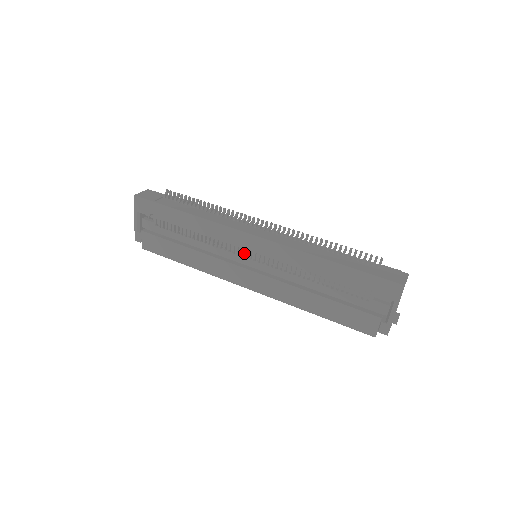
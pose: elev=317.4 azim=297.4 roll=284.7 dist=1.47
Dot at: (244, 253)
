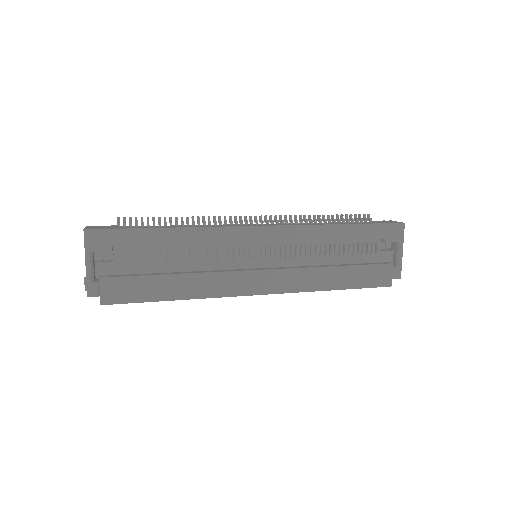
Dot at: (247, 255)
